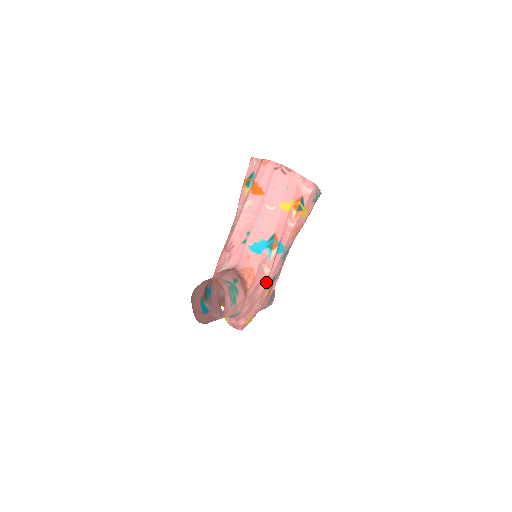
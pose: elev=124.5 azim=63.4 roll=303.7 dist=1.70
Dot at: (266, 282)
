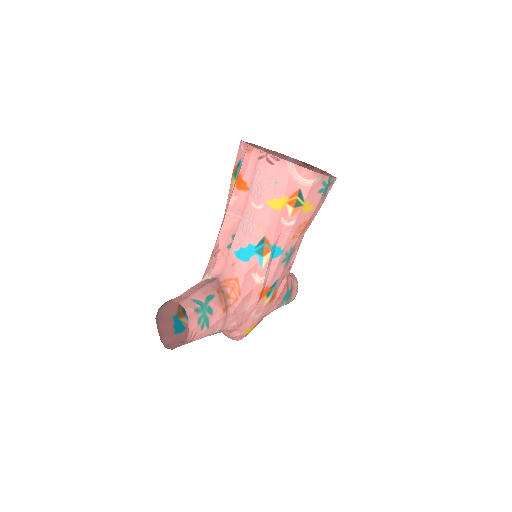
Dot at: (259, 292)
